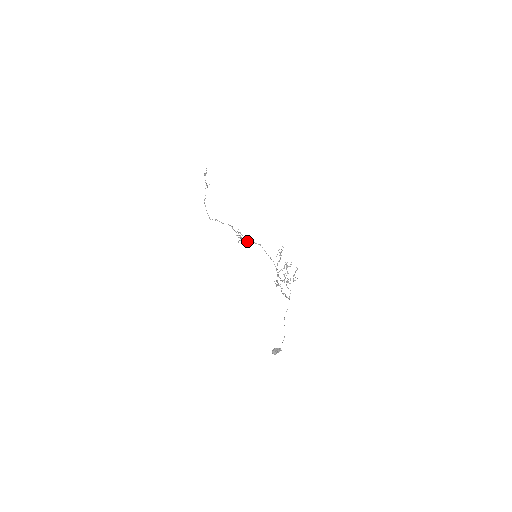
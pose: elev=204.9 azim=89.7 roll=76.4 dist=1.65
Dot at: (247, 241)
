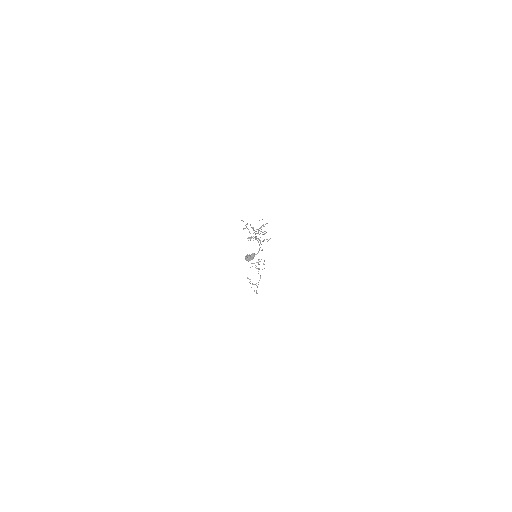
Dot at: (257, 262)
